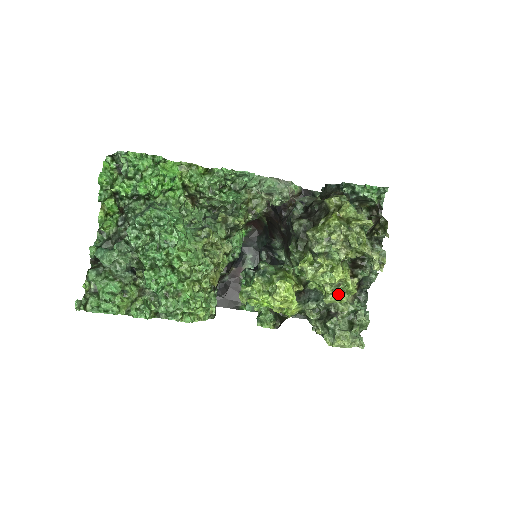
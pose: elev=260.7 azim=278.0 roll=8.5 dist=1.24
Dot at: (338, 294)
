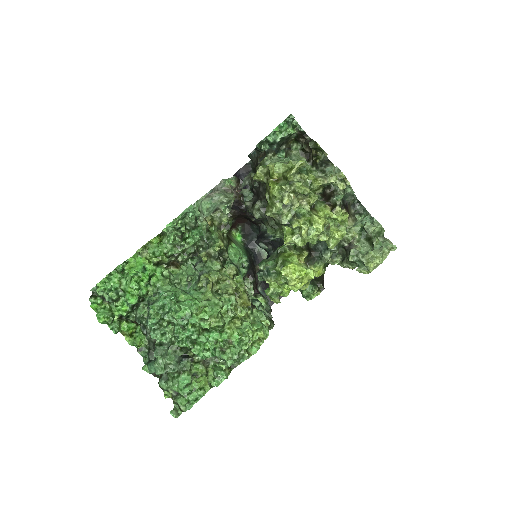
Dot at: (334, 235)
